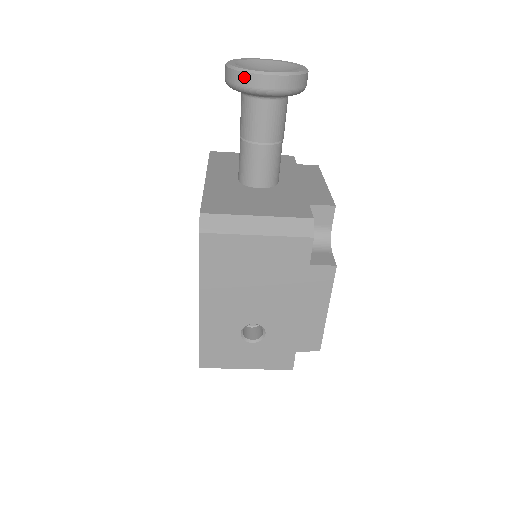
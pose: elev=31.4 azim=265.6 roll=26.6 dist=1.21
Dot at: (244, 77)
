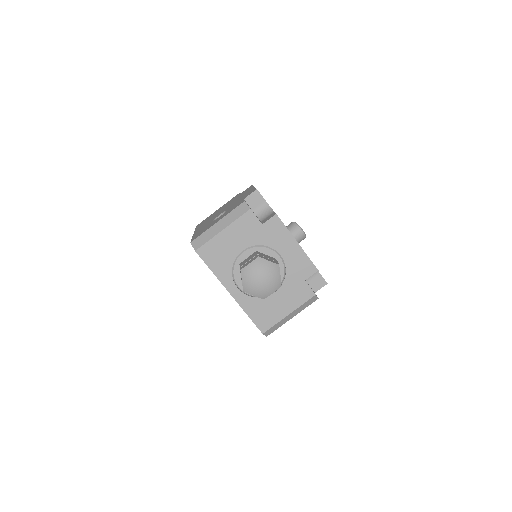
Dot at: occluded
